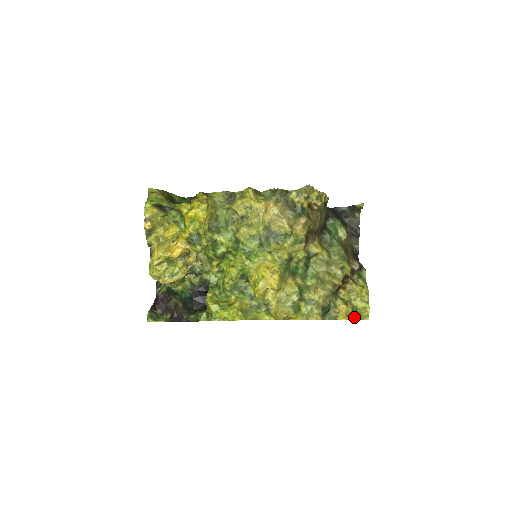
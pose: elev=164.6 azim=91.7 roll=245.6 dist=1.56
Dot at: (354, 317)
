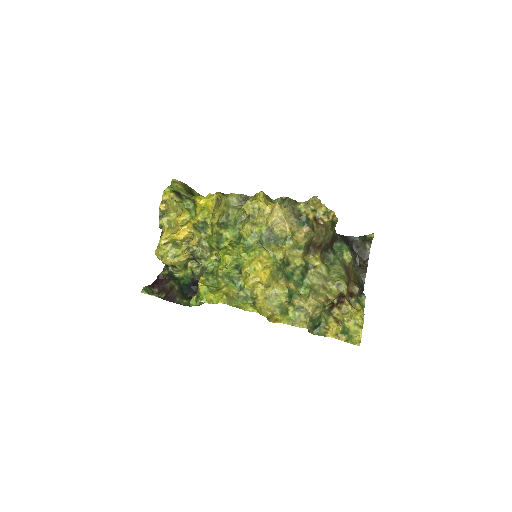
Dot at: (344, 338)
